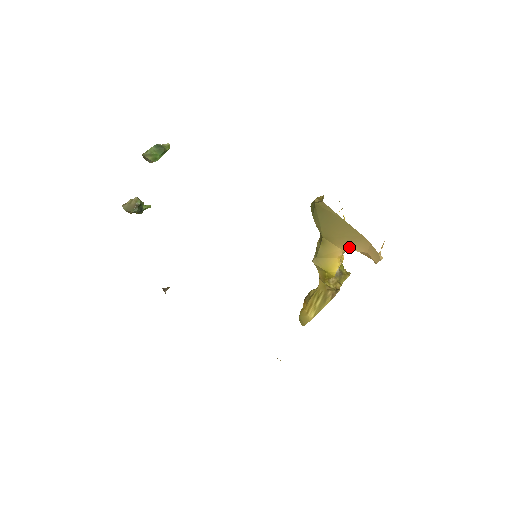
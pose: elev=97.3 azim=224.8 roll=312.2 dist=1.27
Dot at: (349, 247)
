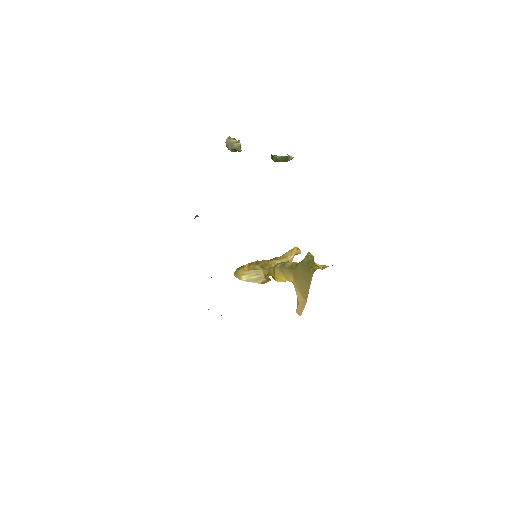
Dot at: (297, 289)
